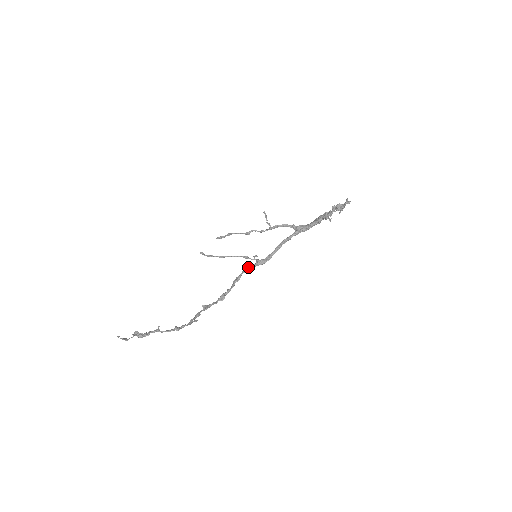
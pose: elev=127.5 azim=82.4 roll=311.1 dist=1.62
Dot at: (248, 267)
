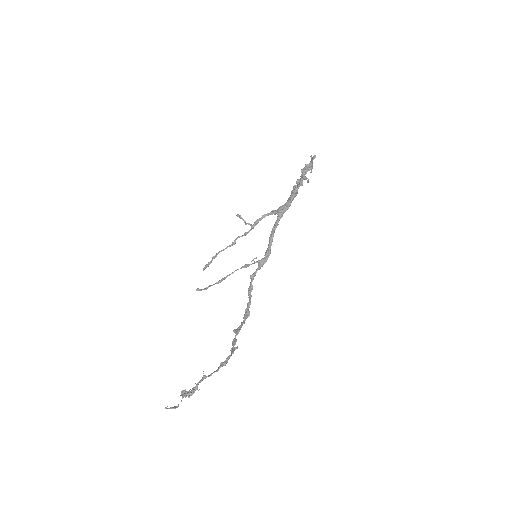
Dot at: (253, 273)
